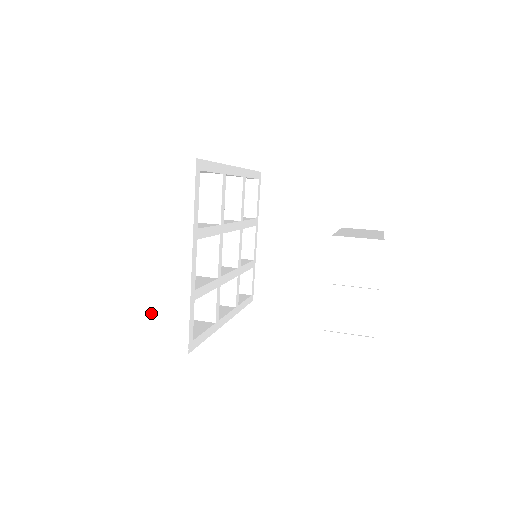
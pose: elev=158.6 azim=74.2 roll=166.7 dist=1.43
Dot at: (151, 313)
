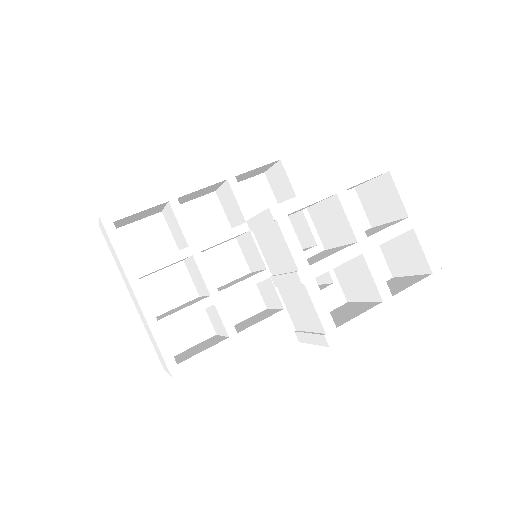
Dot at: occluded
